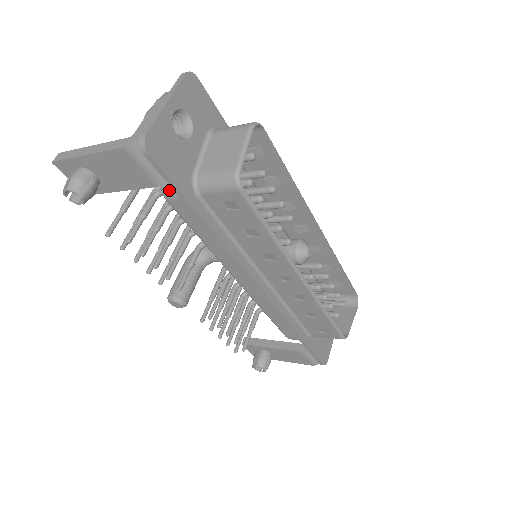
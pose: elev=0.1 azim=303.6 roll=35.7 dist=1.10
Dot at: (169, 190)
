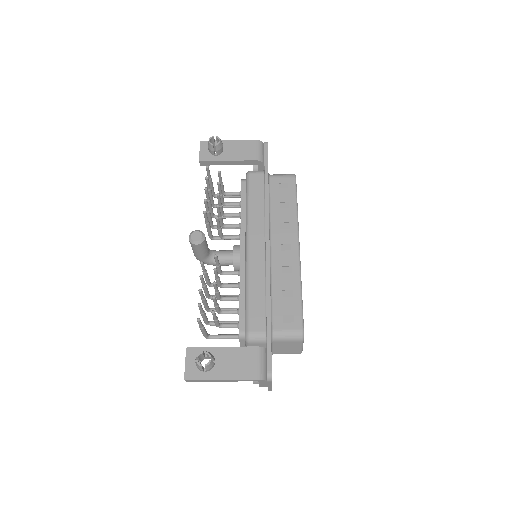
Dot at: (254, 171)
